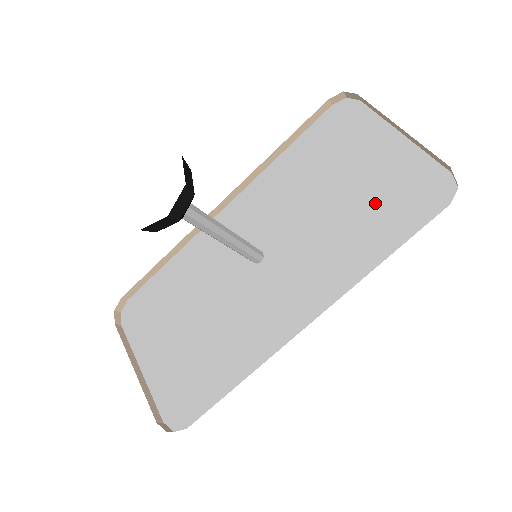
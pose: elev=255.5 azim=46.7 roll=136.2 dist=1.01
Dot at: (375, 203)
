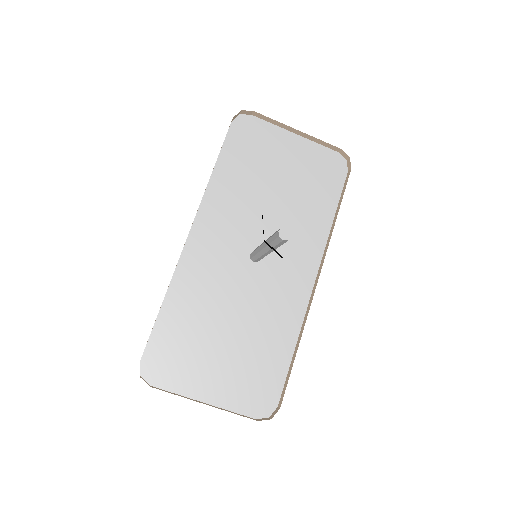
Dot at: (307, 185)
